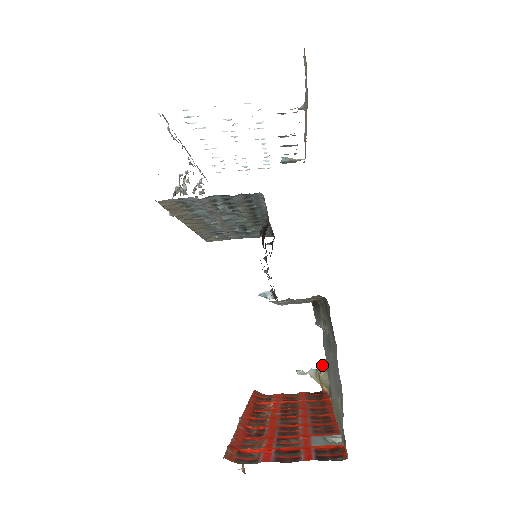
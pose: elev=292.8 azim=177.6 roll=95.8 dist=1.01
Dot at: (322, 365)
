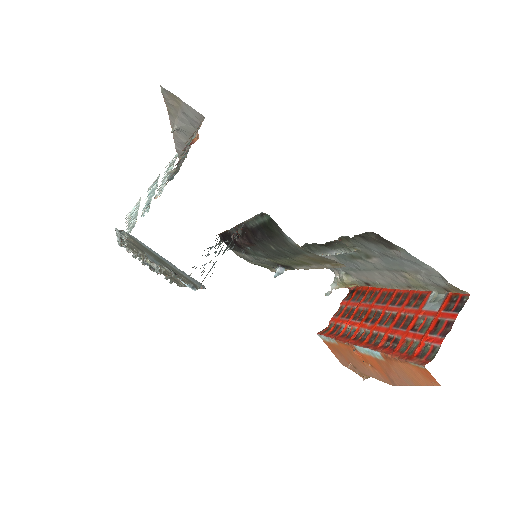
Dot at: (335, 276)
